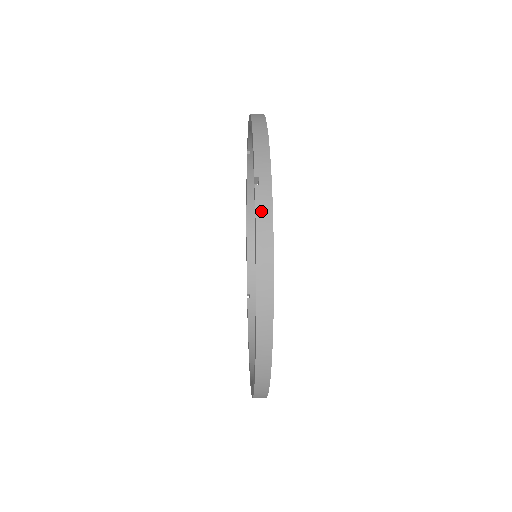
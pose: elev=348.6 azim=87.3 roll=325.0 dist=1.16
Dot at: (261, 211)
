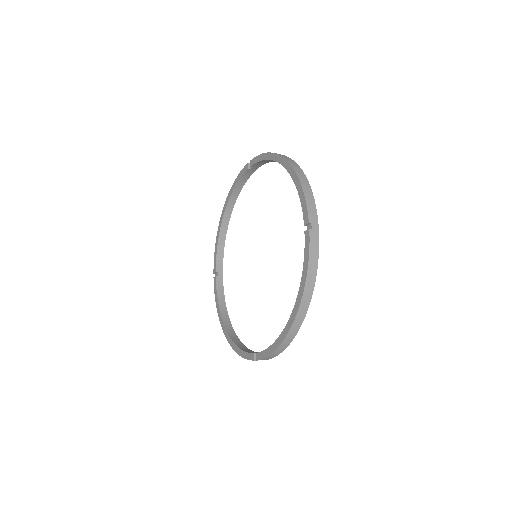
Dot at: occluded
